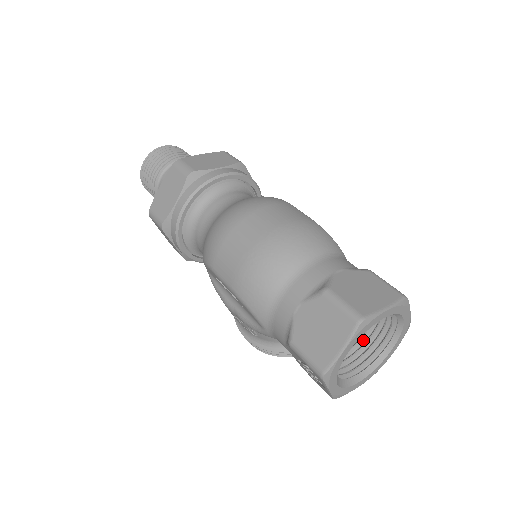
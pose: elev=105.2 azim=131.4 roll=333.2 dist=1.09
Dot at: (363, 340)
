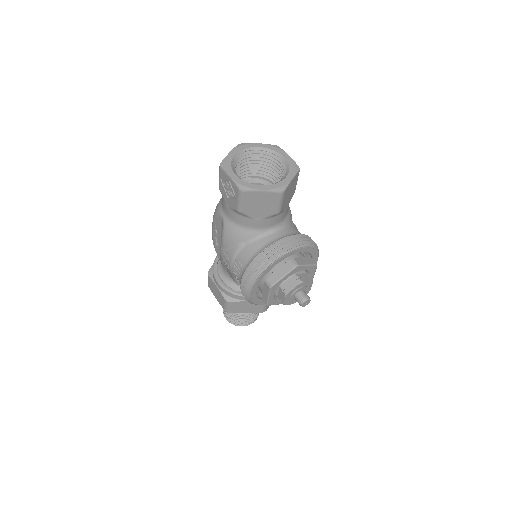
Dot at: occluded
